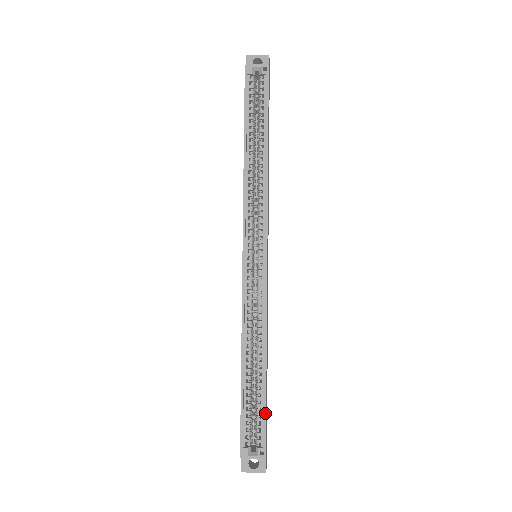
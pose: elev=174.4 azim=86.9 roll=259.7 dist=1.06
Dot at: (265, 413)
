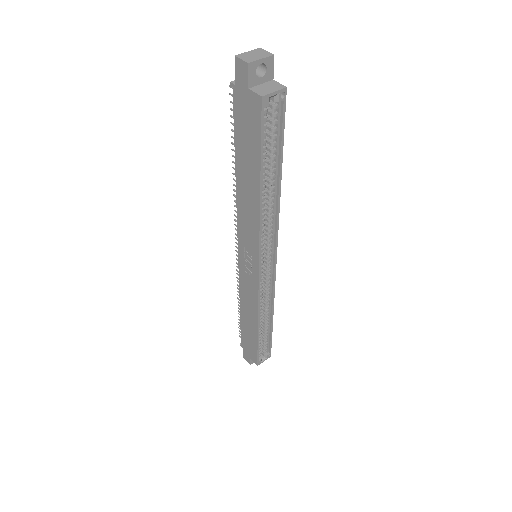
Dot at: (271, 340)
